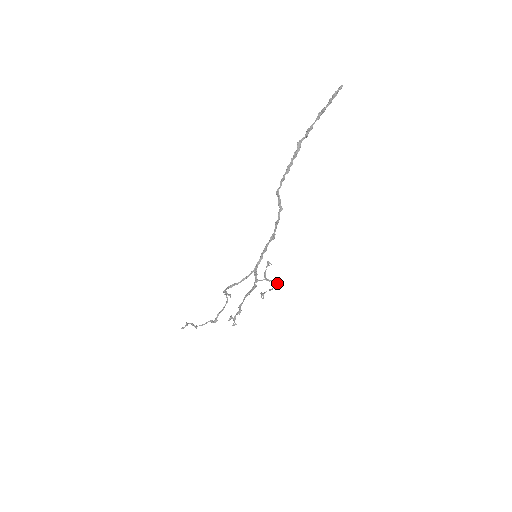
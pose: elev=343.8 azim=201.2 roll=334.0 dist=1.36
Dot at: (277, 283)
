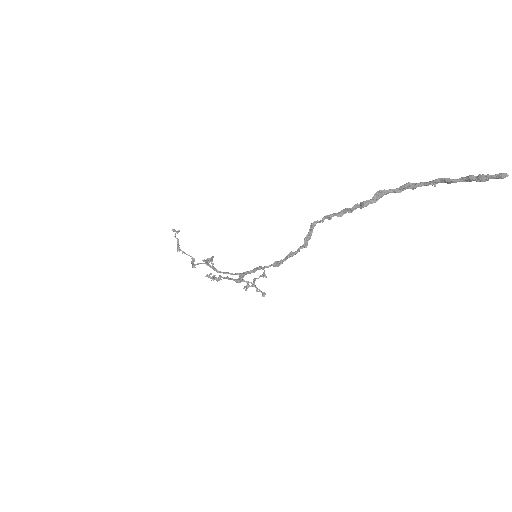
Dot at: (264, 294)
